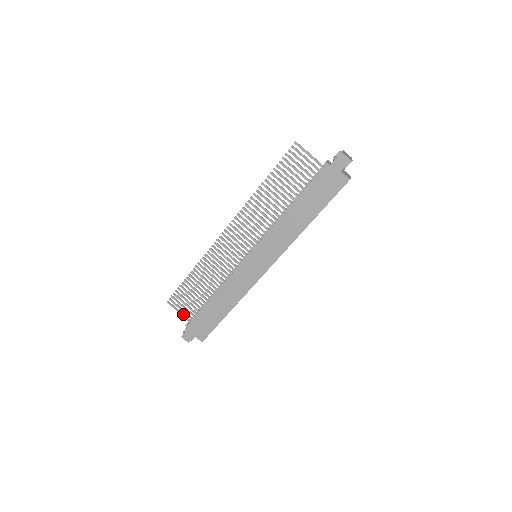
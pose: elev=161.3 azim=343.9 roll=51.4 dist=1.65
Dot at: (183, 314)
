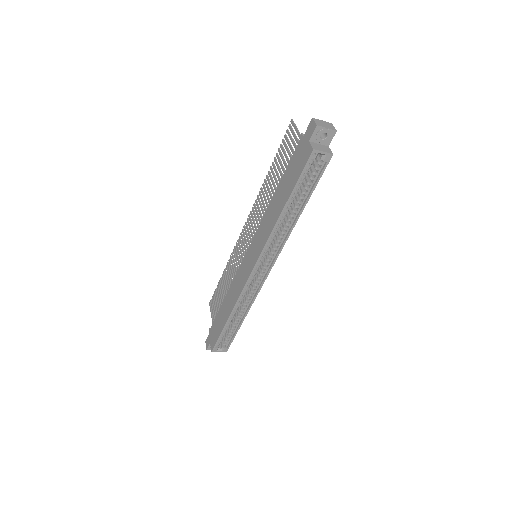
Dot at: (213, 318)
